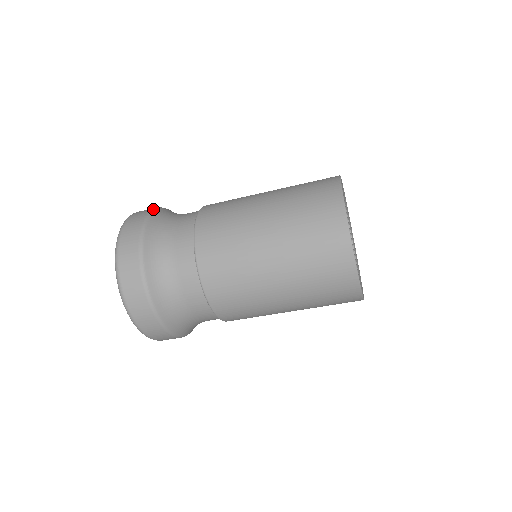
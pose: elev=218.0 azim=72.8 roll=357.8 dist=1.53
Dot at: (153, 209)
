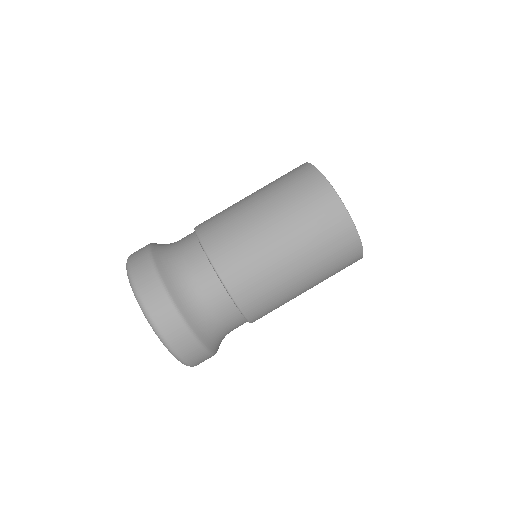
Dot at: occluded
